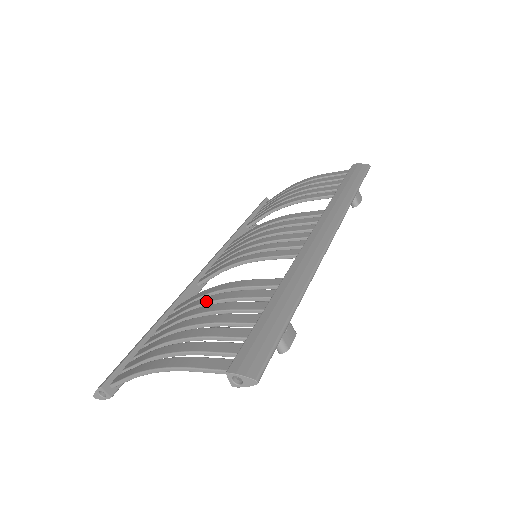
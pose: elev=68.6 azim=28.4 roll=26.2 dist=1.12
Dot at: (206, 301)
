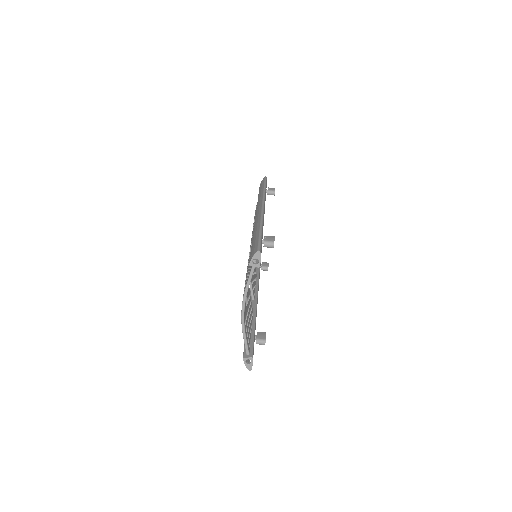
Dot at: occluded
